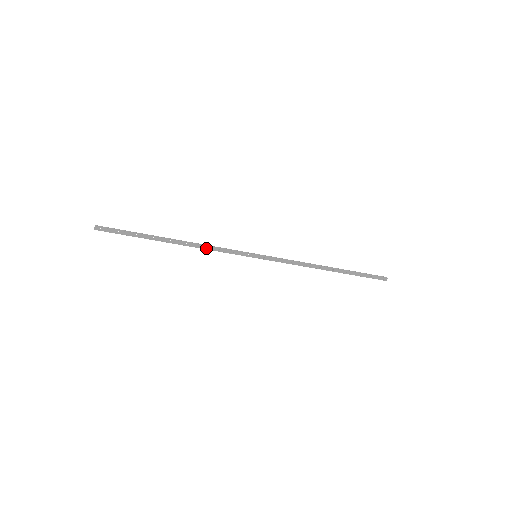
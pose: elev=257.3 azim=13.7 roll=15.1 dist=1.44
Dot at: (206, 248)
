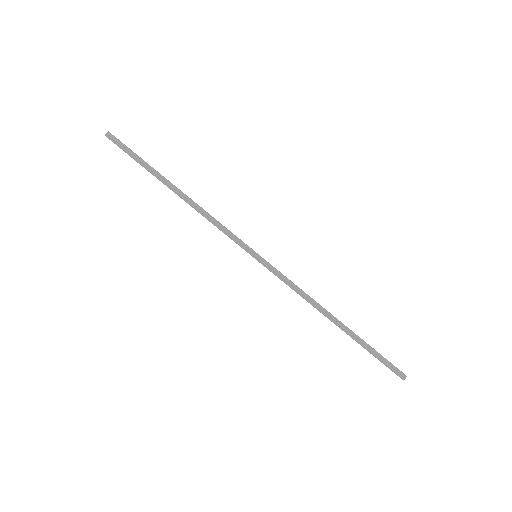
Dot at: (205, 216)
